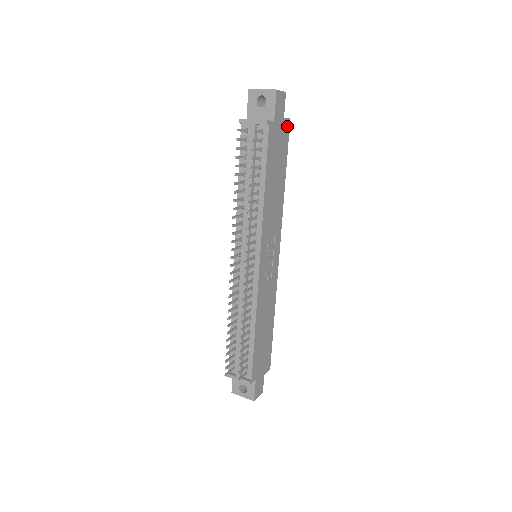
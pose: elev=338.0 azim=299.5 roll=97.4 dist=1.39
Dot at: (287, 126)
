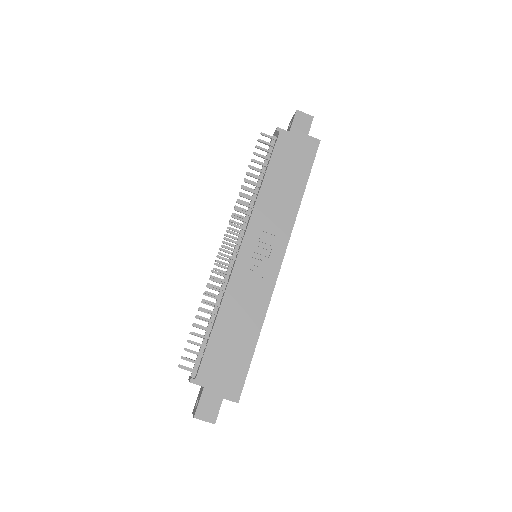
Dot at: (314, 145)
